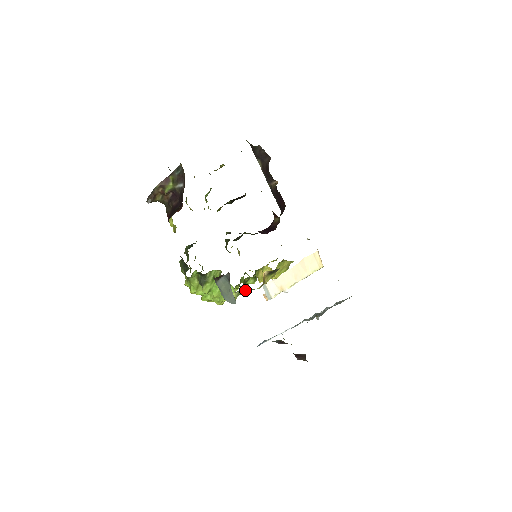
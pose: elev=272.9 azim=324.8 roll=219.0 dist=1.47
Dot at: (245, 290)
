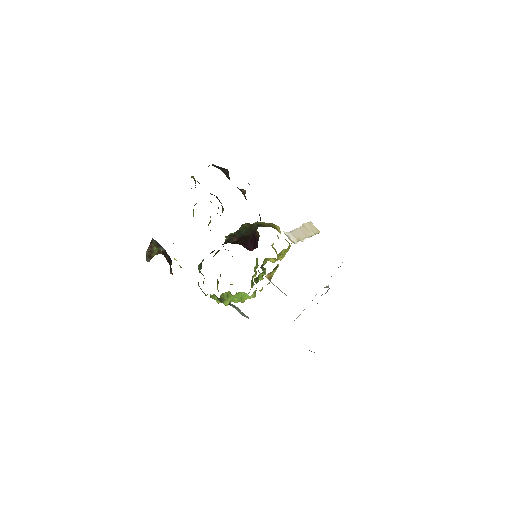
Dot at: occluded
